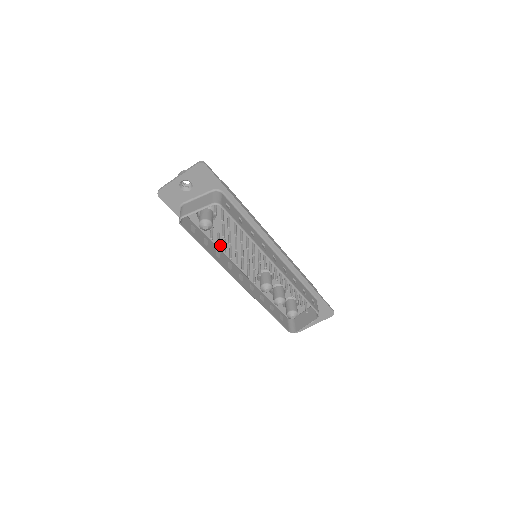
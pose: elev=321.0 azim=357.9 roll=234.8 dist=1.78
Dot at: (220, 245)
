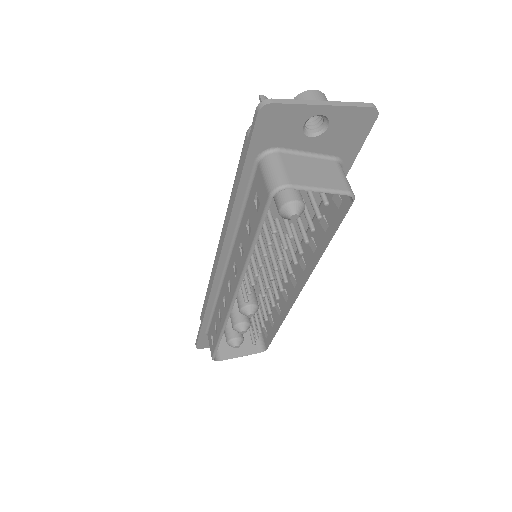
Dot at: occluded
